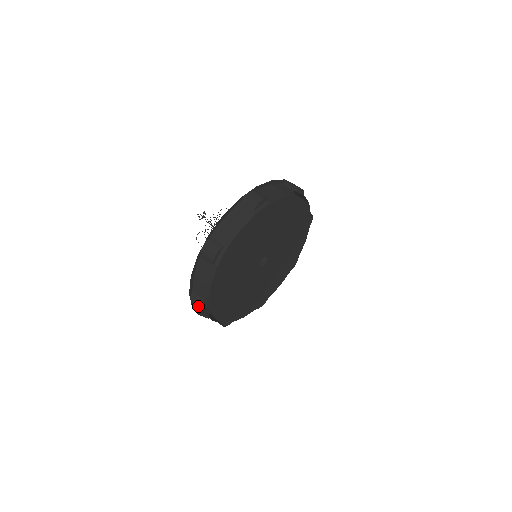
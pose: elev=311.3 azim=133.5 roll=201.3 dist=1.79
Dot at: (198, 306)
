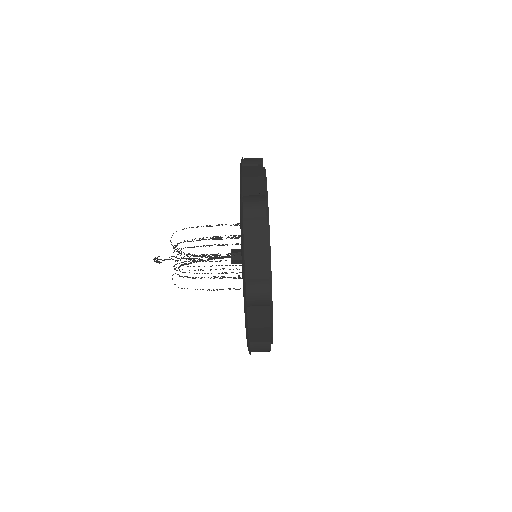
Dot at: occluded
